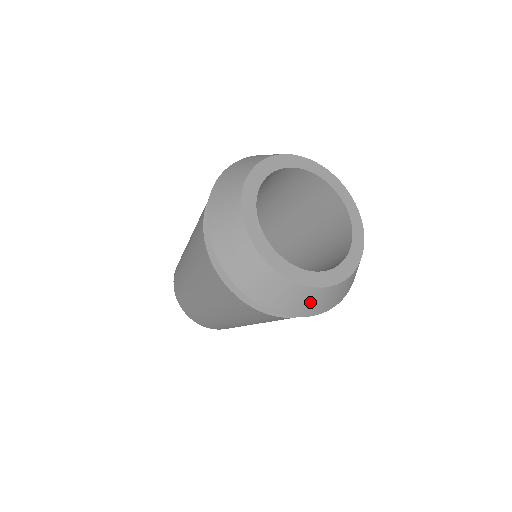
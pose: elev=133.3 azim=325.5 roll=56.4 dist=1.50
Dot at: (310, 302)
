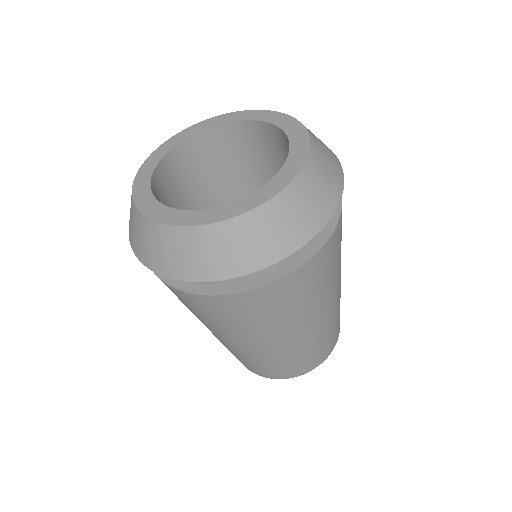
Dot at: (227, 249)
